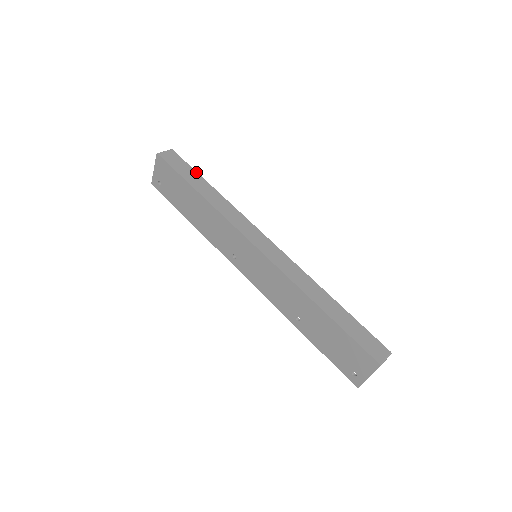
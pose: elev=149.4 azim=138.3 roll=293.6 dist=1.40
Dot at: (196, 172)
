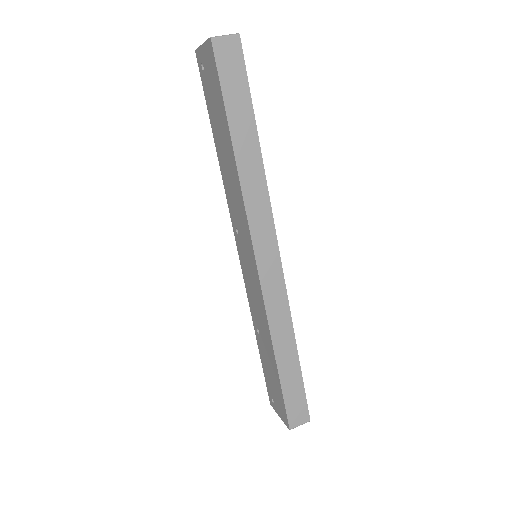
Dot at: (251, 101)
